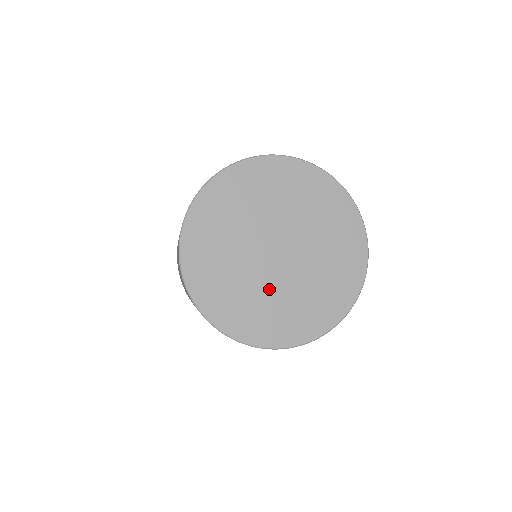
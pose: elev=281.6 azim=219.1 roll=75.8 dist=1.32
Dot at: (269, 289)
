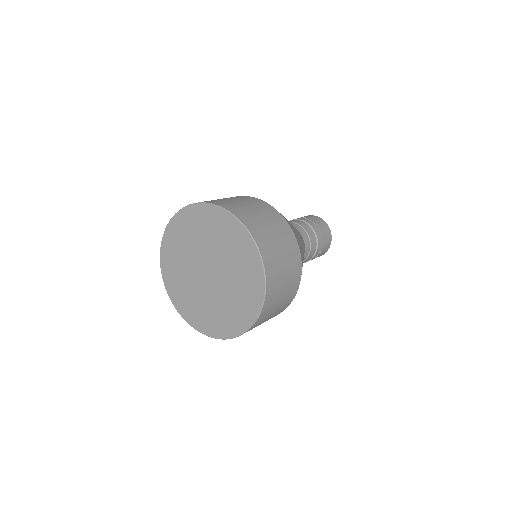
Dot at: (208, 299)
